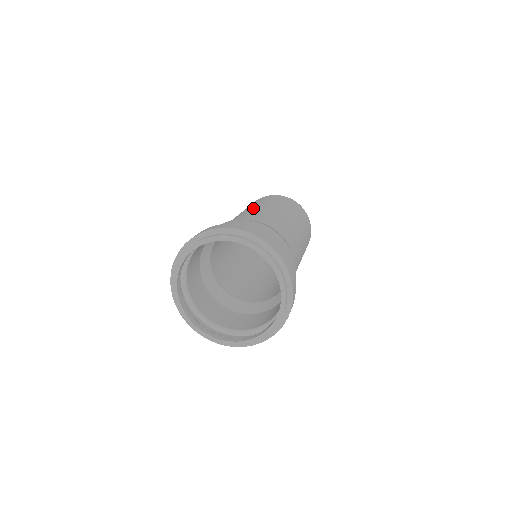
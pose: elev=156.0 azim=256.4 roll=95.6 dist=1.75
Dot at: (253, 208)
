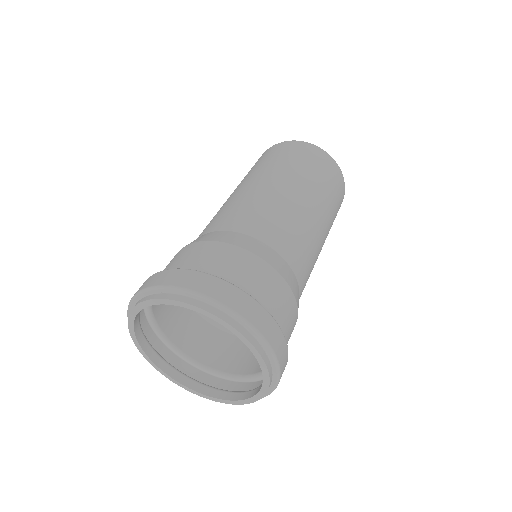
Dot at: (258, 186)
